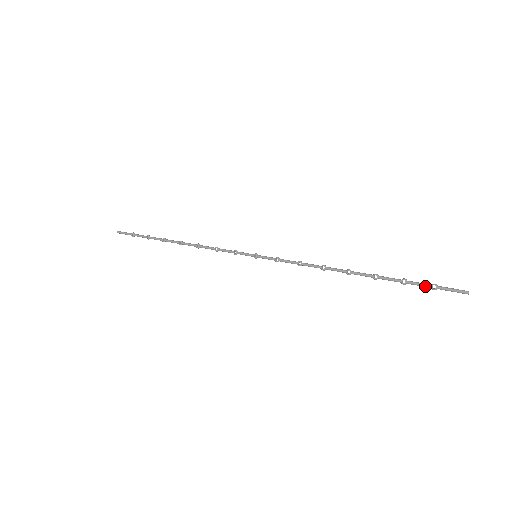
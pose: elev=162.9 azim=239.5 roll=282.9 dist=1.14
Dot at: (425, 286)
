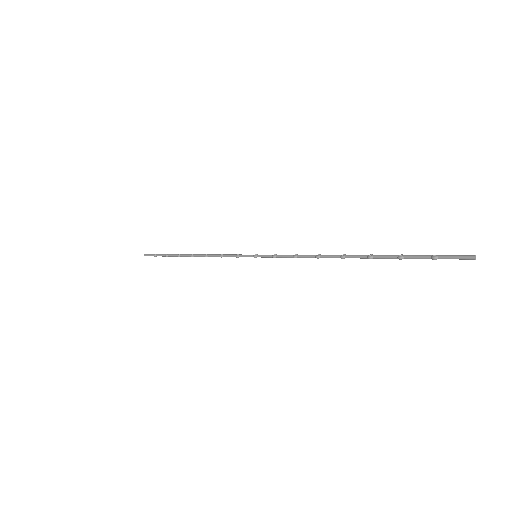
Dot at: (424, 256)
